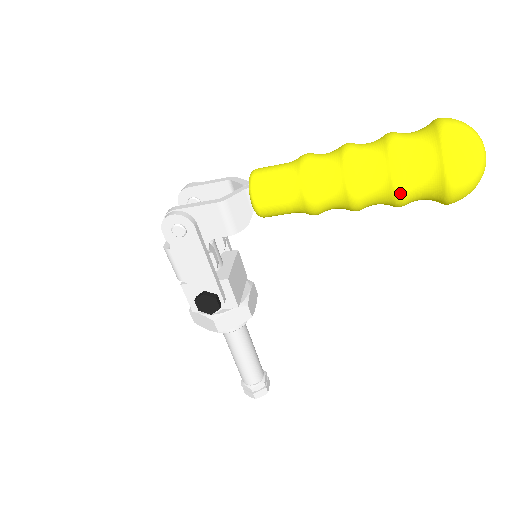
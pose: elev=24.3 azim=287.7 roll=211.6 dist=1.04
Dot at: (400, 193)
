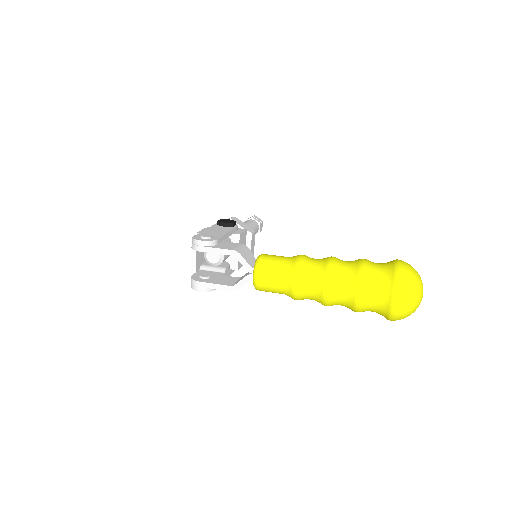
Dot at: occluded
